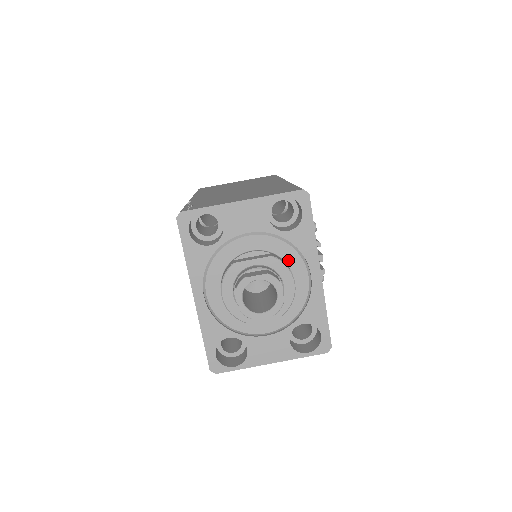
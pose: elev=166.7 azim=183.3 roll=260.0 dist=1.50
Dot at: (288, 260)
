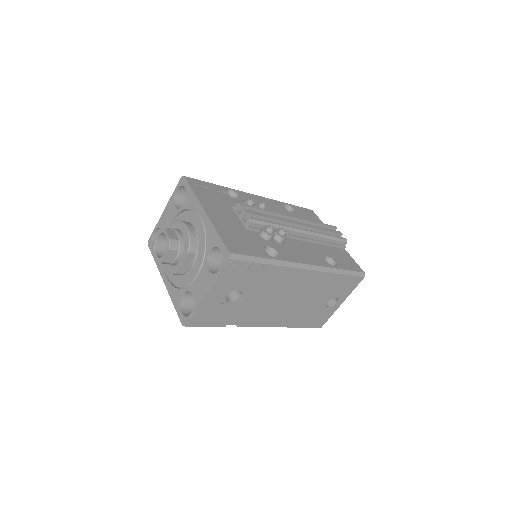
Dot at: (189, 220)
